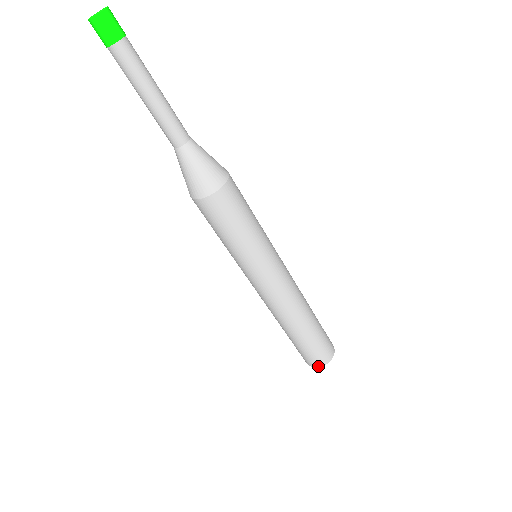
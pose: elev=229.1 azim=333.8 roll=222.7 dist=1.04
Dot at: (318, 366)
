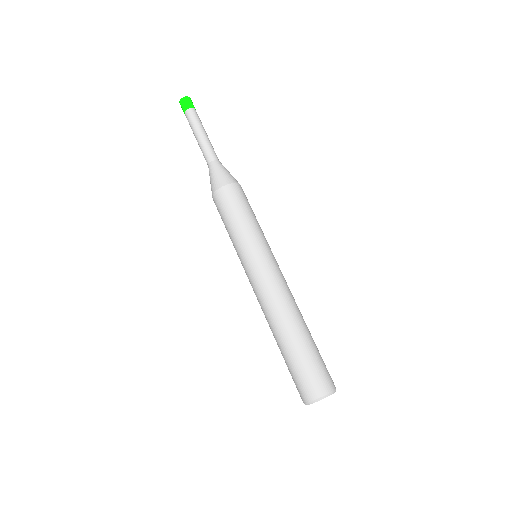
Dot at: (325, 393)
